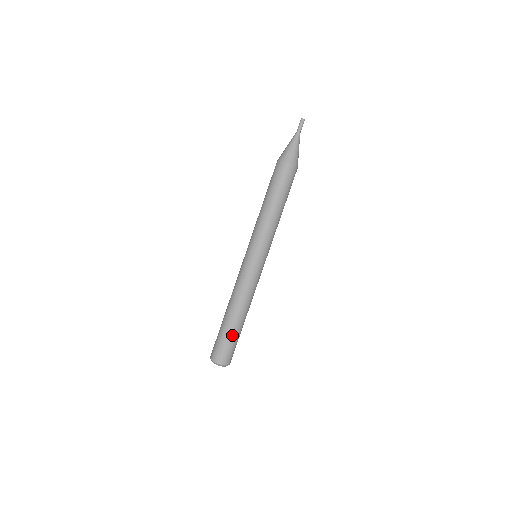
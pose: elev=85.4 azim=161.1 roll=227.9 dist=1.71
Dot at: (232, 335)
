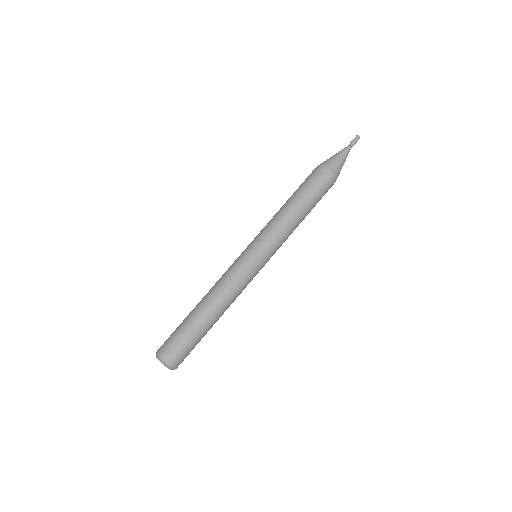
Dot at: (184, 324)
